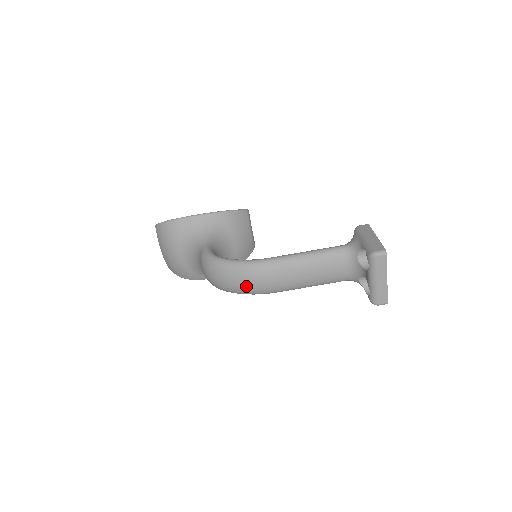
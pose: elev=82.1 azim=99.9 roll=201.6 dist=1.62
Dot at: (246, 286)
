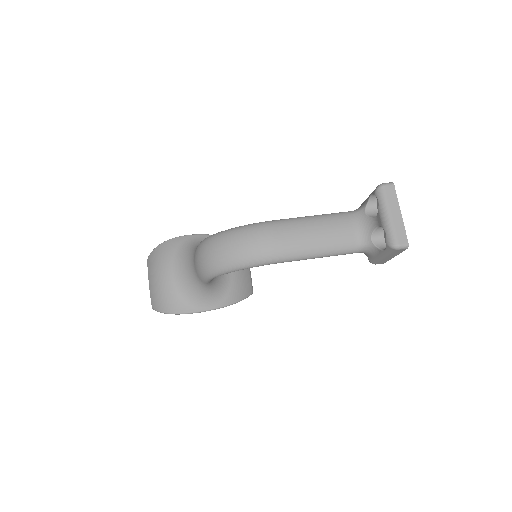
Dot at: (246, 248)
